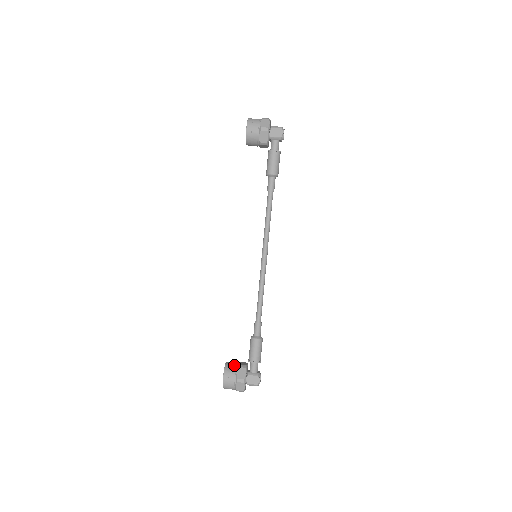
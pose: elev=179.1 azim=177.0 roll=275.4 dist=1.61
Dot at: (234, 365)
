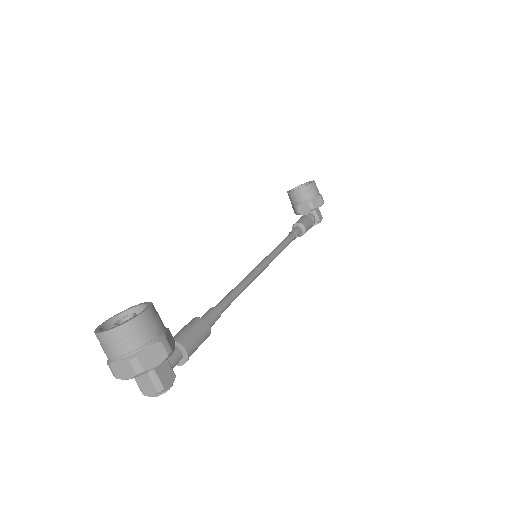
Dot at: occluded
